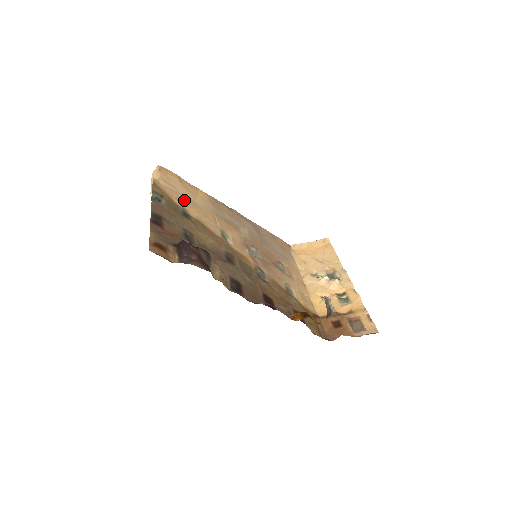
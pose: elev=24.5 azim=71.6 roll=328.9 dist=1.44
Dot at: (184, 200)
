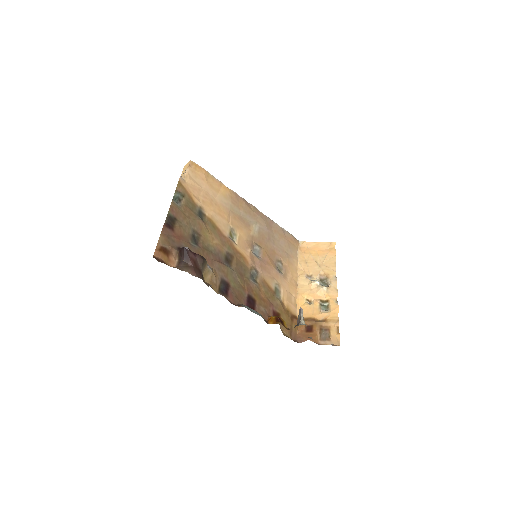
Dot at: (204, 198)
